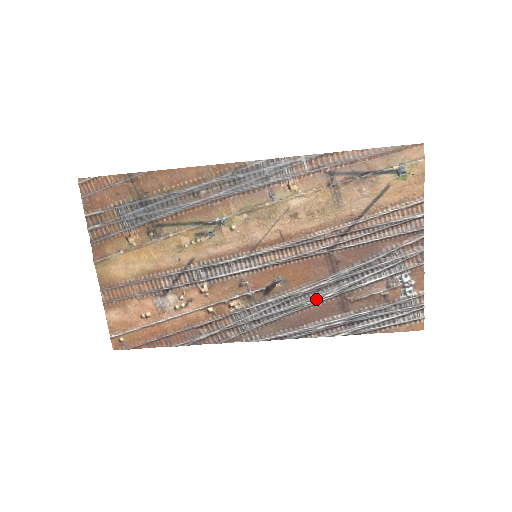
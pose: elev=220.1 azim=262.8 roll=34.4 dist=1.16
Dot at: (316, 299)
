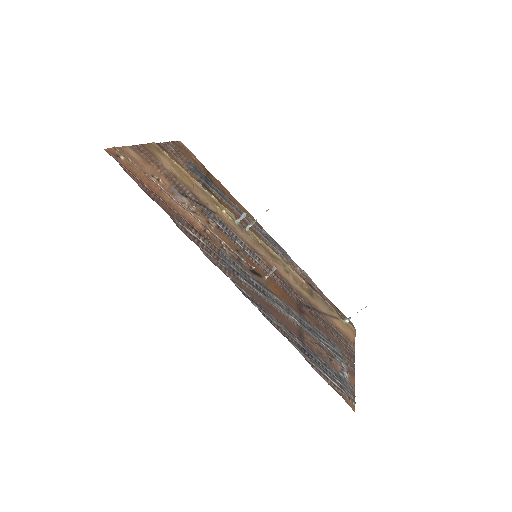
Dot at: (284, 311)
